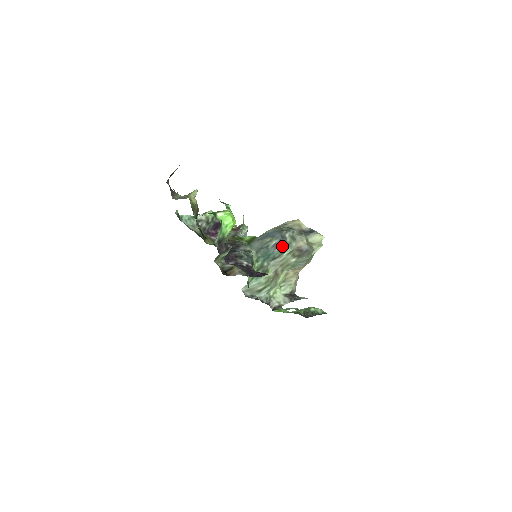
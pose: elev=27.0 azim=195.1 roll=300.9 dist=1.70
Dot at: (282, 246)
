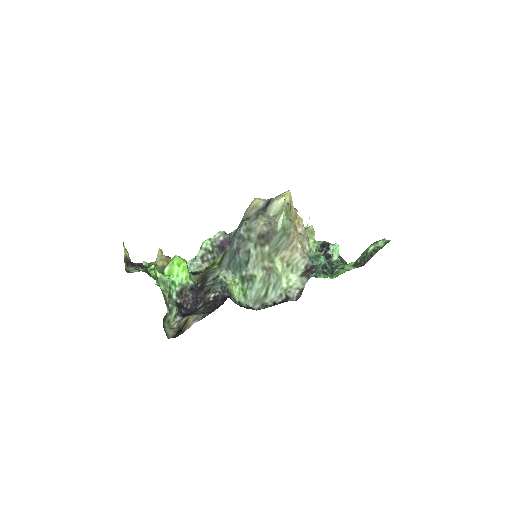
Dot at: (243, 247)
